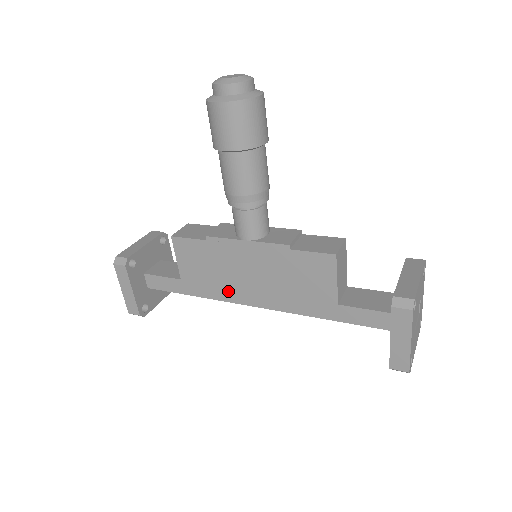
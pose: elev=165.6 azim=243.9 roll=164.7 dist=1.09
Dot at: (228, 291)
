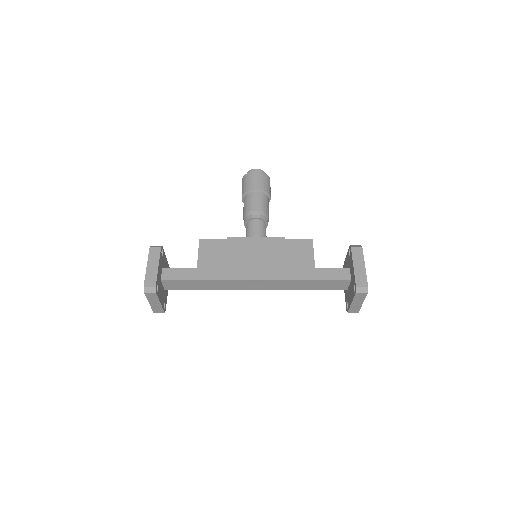
Dot at: (236, 271)
